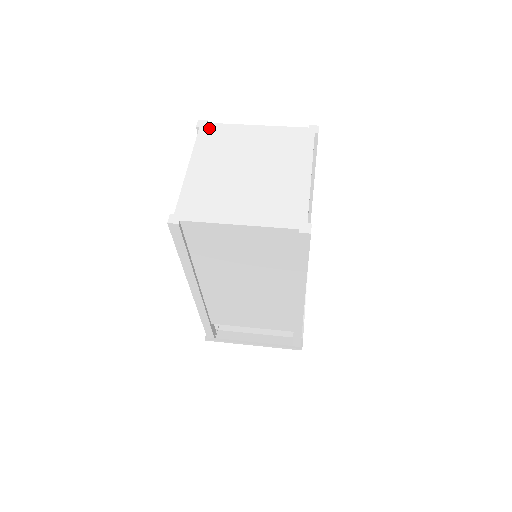
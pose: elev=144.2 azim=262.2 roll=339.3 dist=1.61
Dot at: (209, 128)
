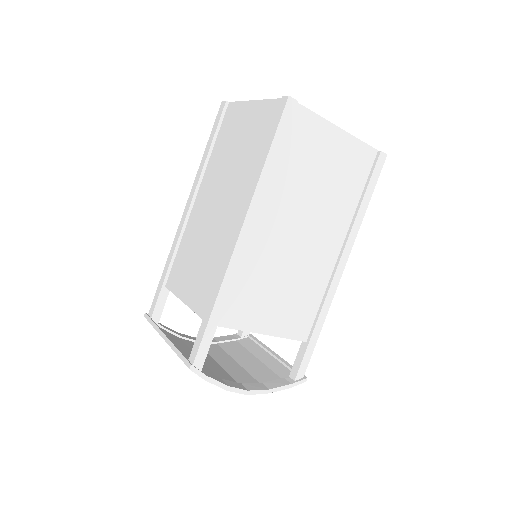
Dot at: occluded
